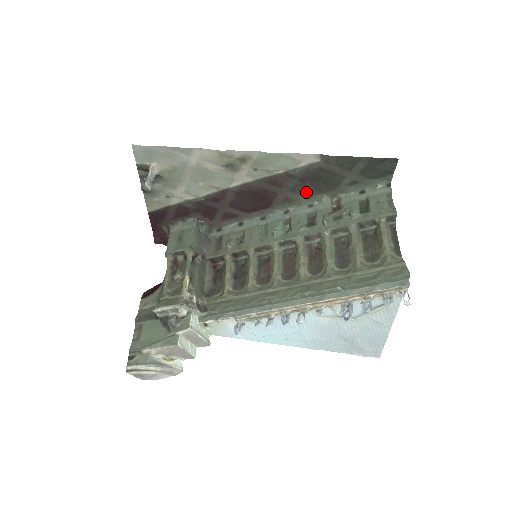
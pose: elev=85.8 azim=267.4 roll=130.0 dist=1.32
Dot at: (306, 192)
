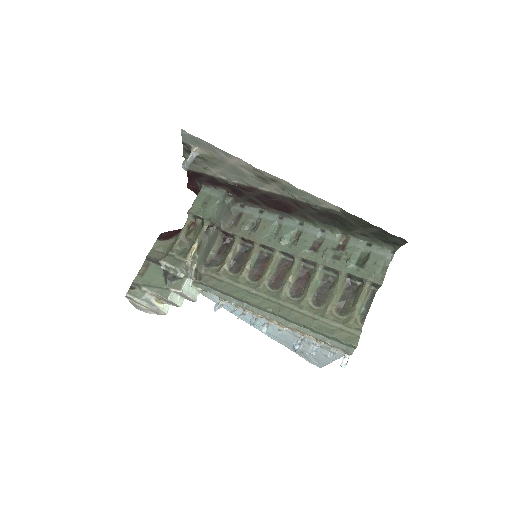
Dot at: (322, 220)
